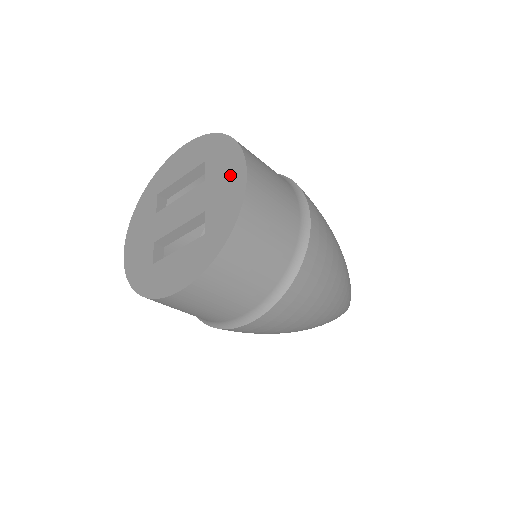
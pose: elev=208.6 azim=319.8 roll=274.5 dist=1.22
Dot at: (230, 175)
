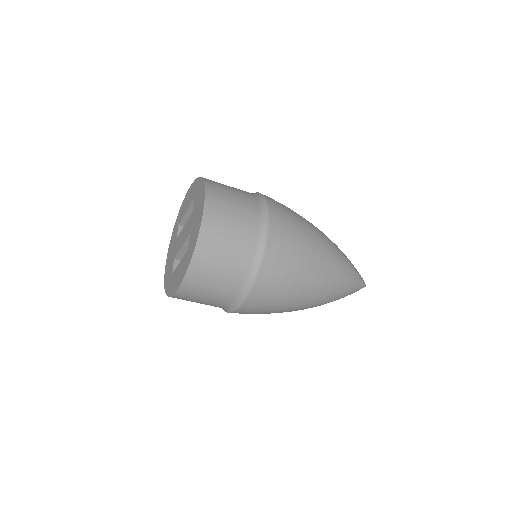
Dot at: (199, 207)
